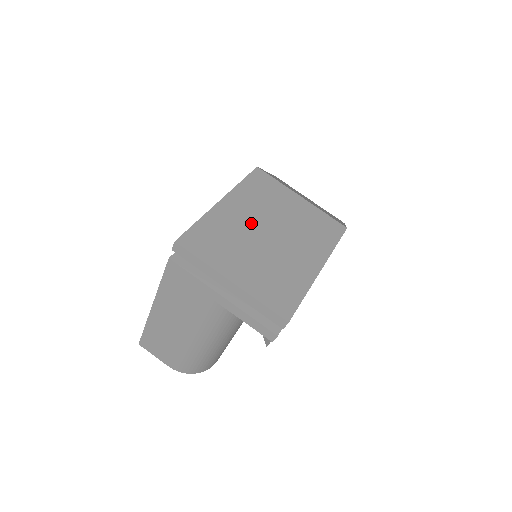
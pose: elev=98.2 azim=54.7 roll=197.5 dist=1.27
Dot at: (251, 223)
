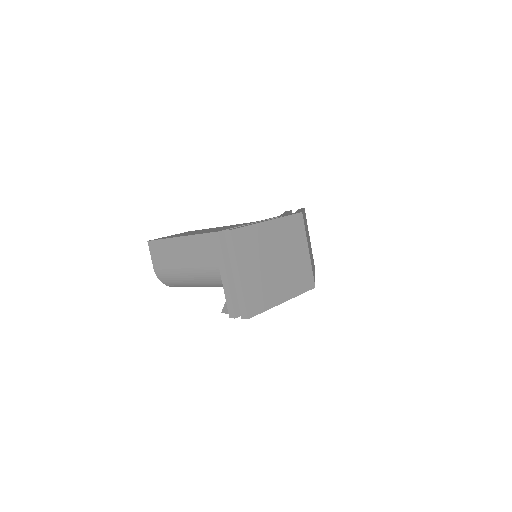
Dot at: (273, 247)
